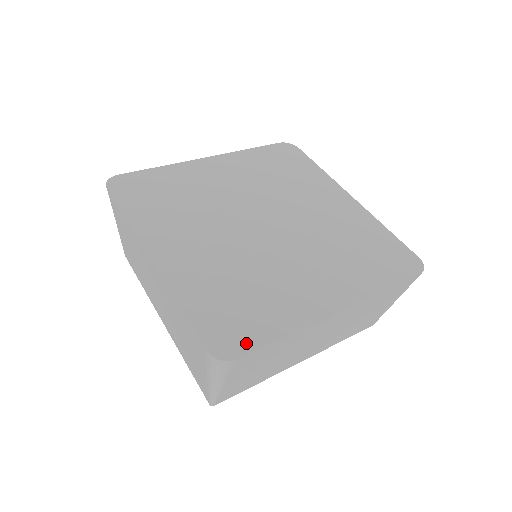
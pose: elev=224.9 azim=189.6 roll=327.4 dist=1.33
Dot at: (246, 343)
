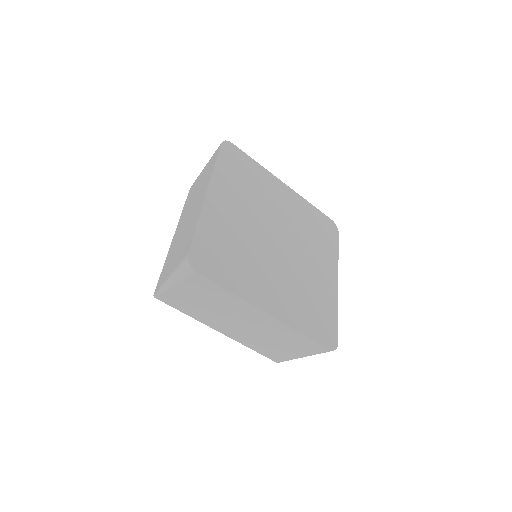
Dot at: (334, 332)
